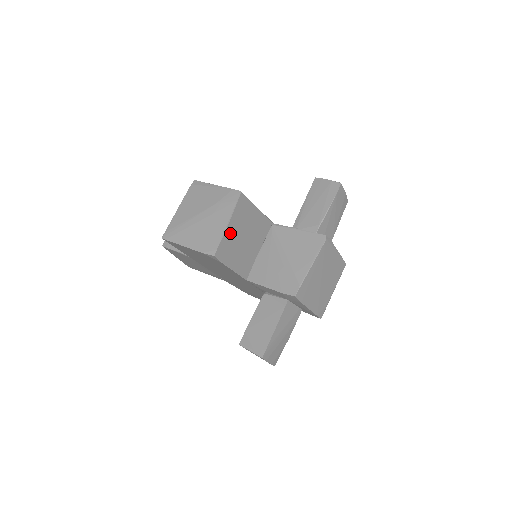
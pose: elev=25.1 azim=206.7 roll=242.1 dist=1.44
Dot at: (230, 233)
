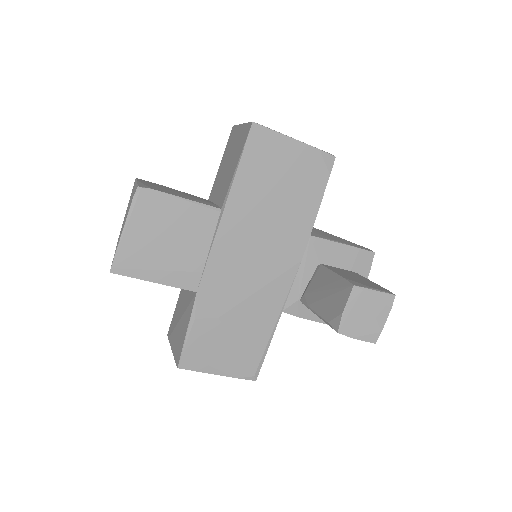
Dot at: occluded
